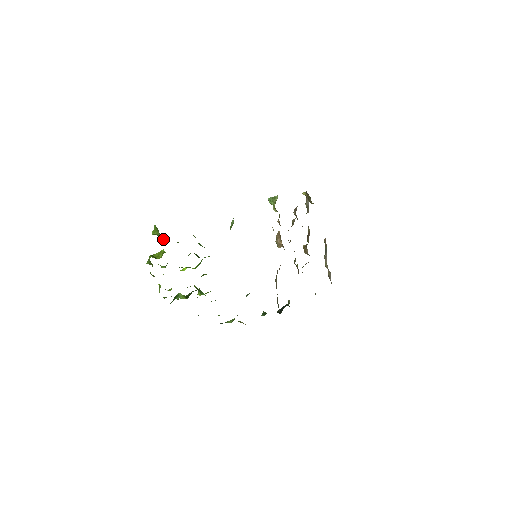
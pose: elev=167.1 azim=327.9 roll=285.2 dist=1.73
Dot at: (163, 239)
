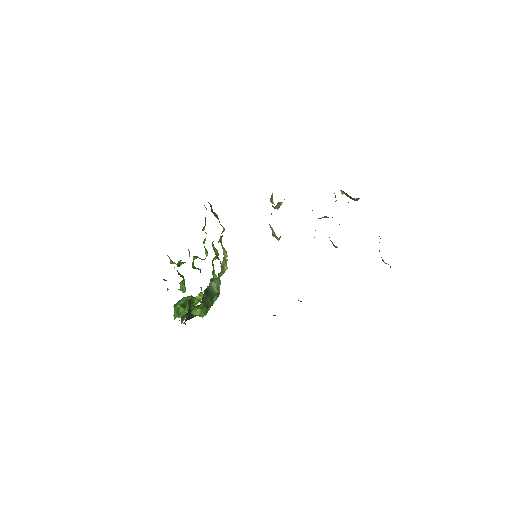
Dot at: (176, 264)
